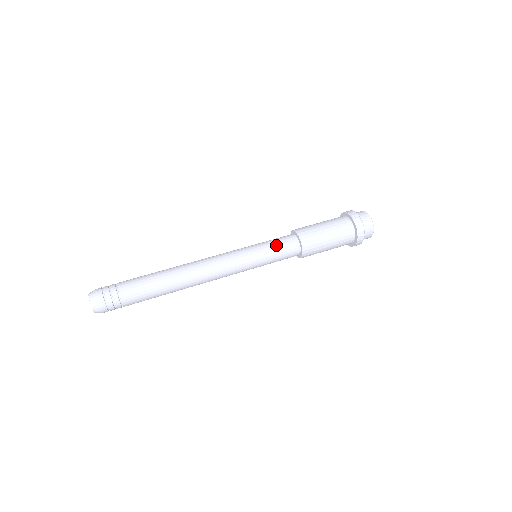
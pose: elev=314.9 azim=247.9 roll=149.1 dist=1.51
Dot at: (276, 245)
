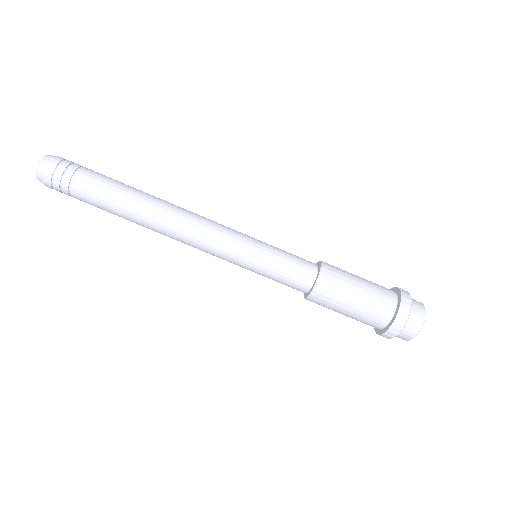
Dot at: (285, 264)
